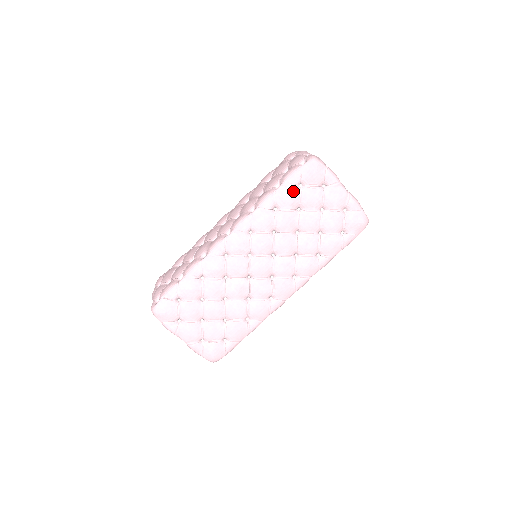
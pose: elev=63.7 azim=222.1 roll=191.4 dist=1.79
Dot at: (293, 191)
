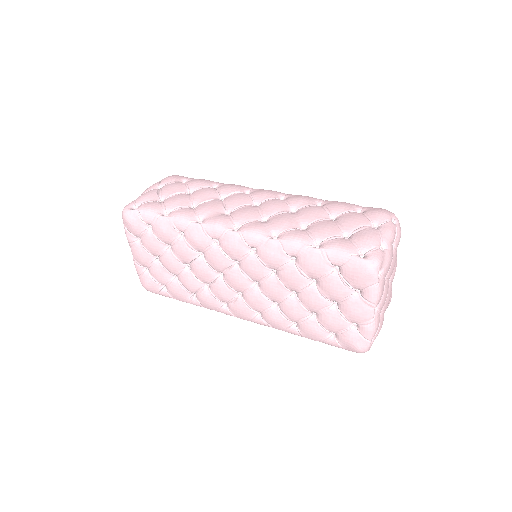
Dot at: (323, 266)
